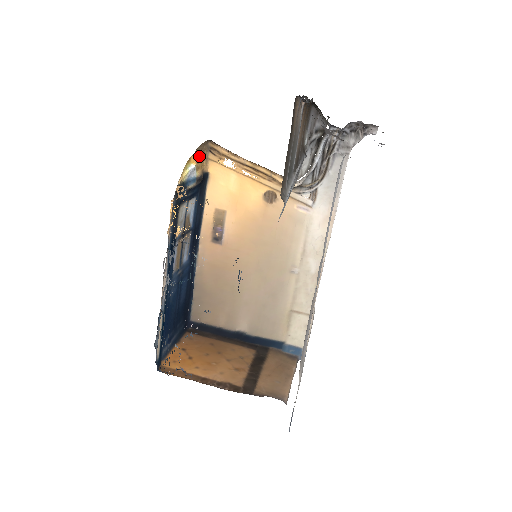
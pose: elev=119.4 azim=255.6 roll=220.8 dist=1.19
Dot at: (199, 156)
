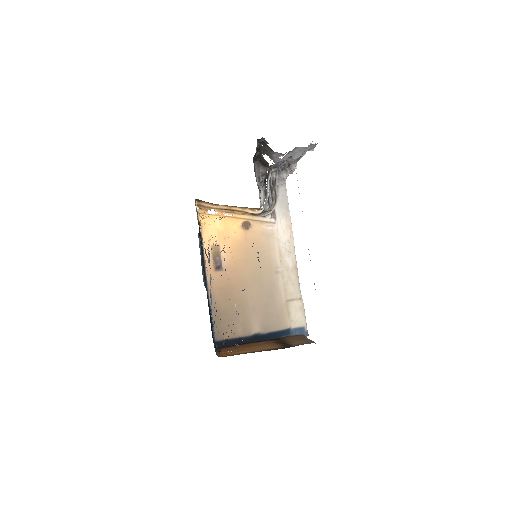
Dot at: occluded
